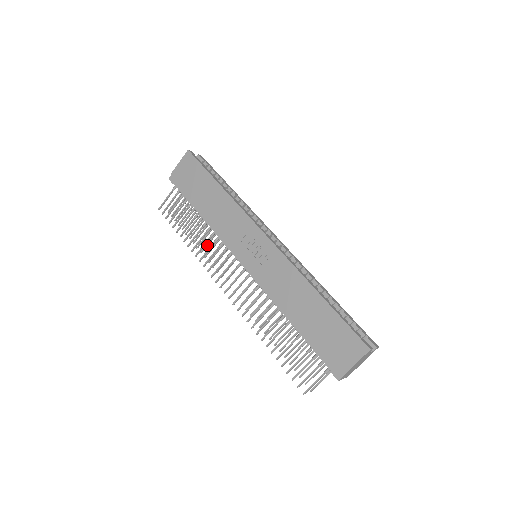
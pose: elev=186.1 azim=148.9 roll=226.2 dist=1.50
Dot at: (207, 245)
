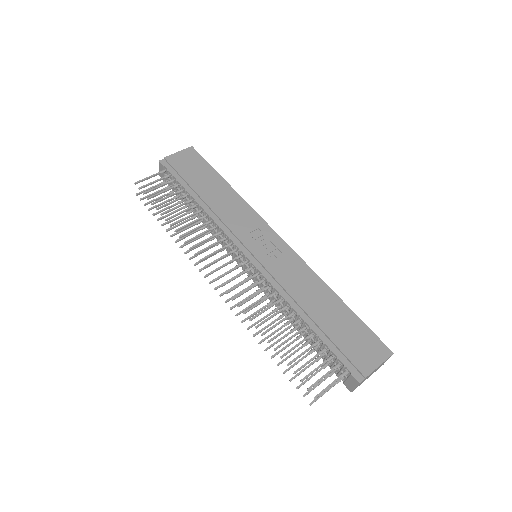
Dot at: occluded
